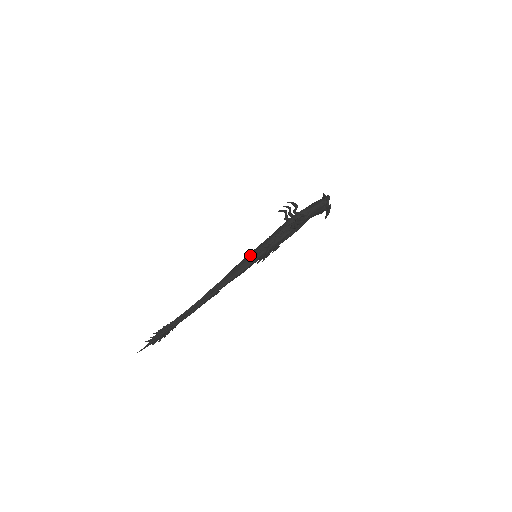
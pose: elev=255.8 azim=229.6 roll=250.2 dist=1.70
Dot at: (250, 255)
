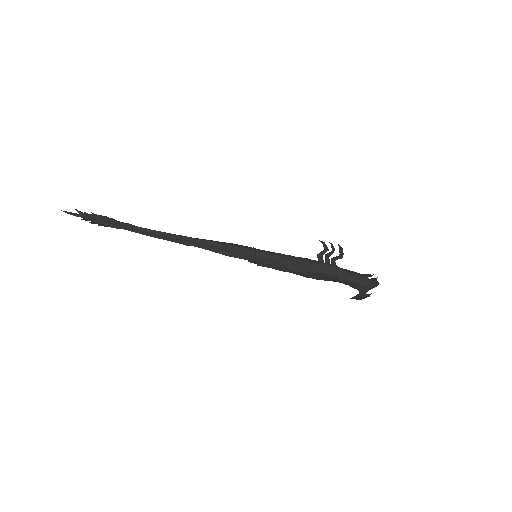
Dot at: (252, 251)
